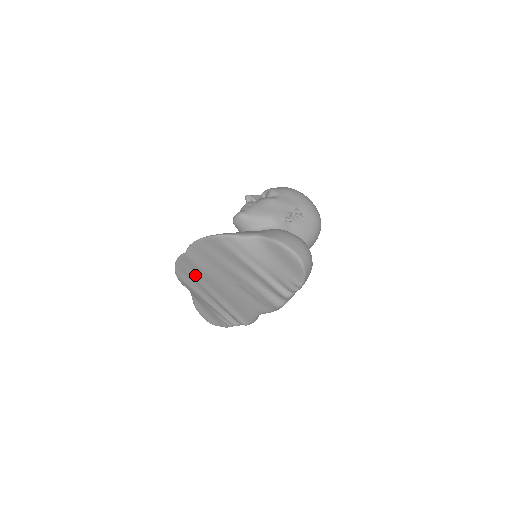
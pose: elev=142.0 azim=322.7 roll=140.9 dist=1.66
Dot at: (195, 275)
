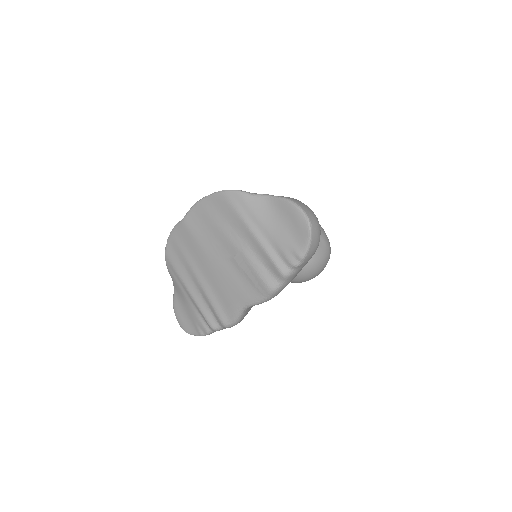
Dot at: (186, 251)
